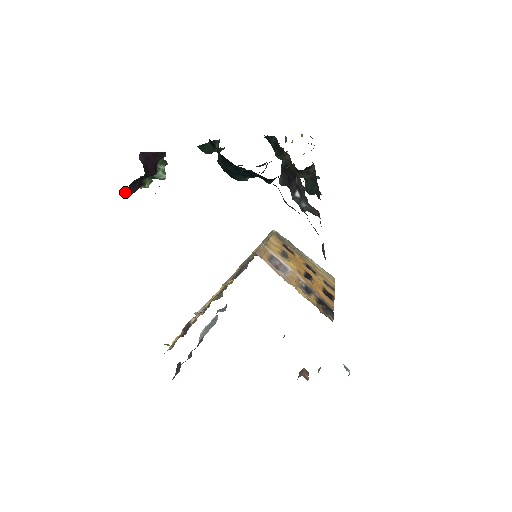
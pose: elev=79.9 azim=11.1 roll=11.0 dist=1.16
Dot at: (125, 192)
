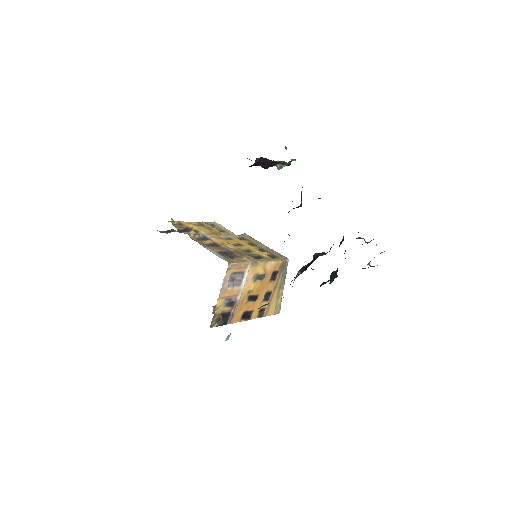
Dot at: occluded
